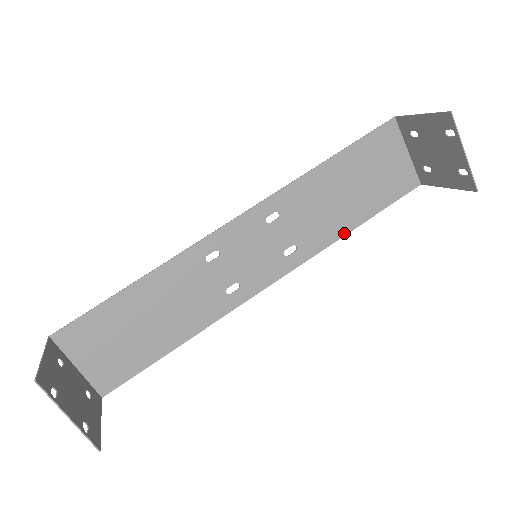
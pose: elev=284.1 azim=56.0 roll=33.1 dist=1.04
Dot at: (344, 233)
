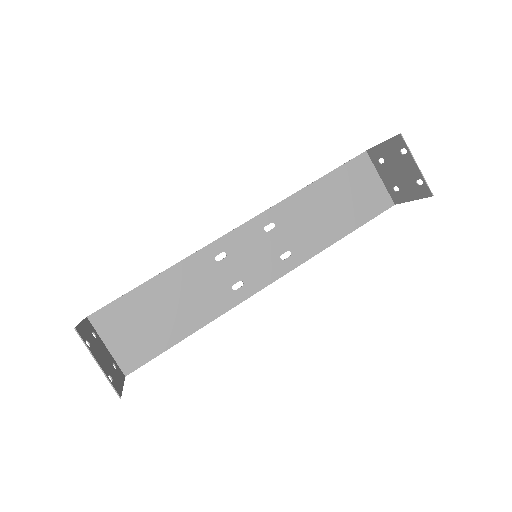
Dot at: (331, 243)
